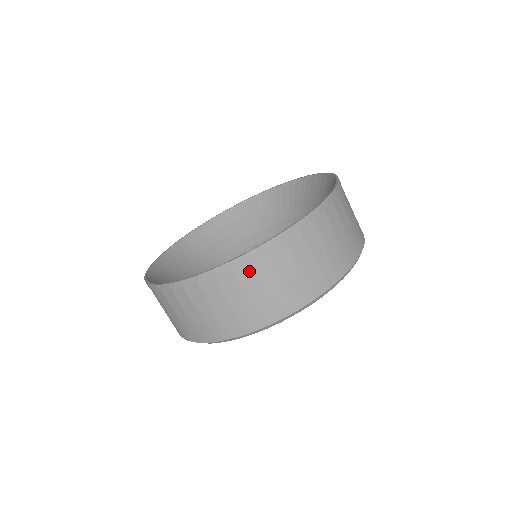
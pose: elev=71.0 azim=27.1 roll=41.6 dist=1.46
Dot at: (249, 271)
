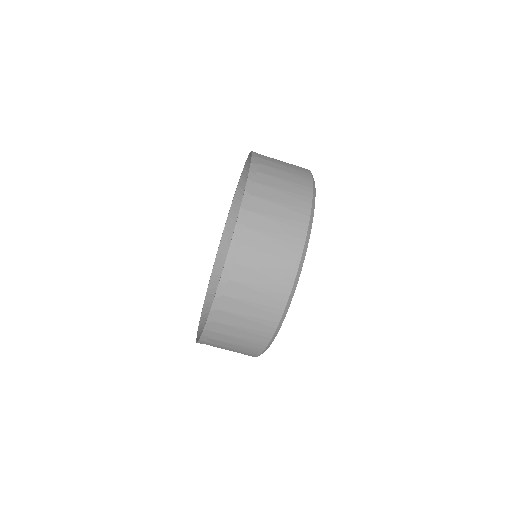
Dot at: (217, 335)
